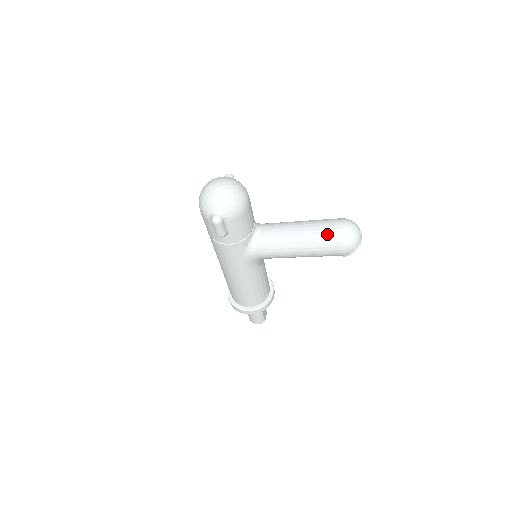
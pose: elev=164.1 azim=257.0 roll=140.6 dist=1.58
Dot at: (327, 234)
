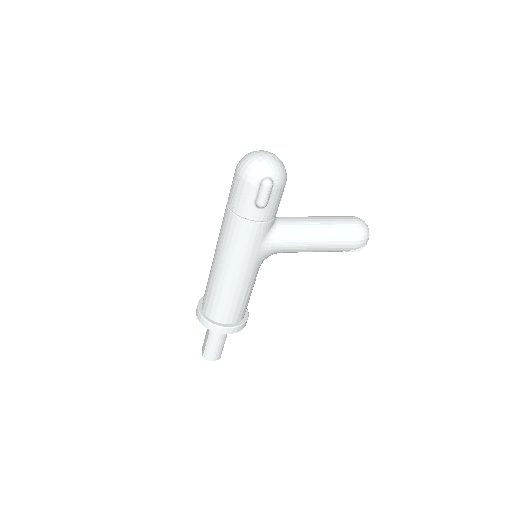
Dot at: (347, 224)
